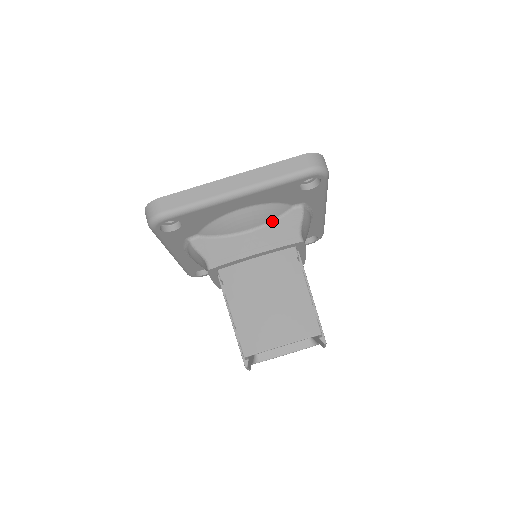
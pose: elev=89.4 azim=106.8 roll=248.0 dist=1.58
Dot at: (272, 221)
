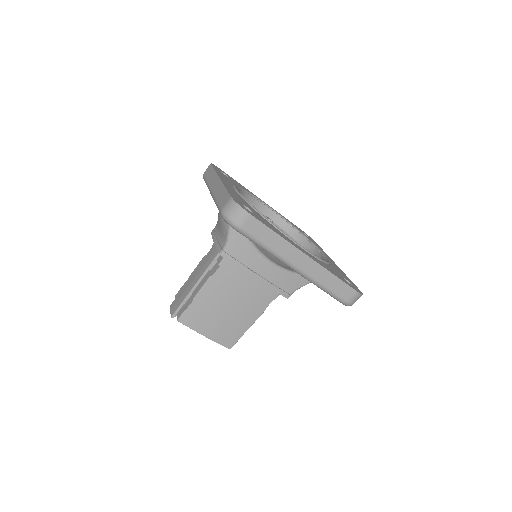
Dot at: (291, 271)
